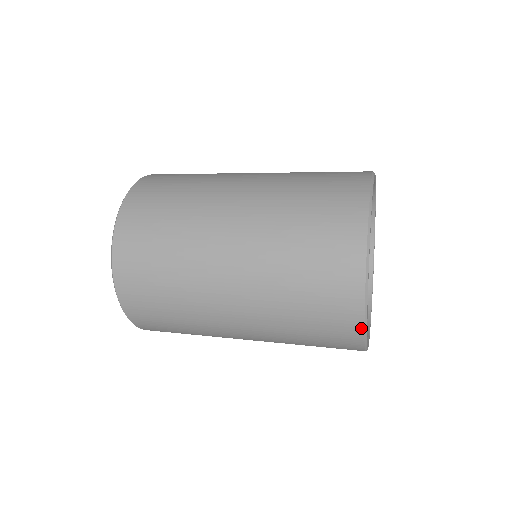
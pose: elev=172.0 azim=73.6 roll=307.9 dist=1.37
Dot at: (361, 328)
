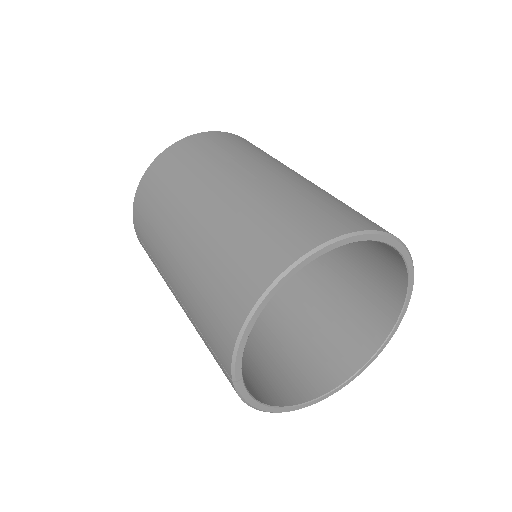
Dot at: occluded
